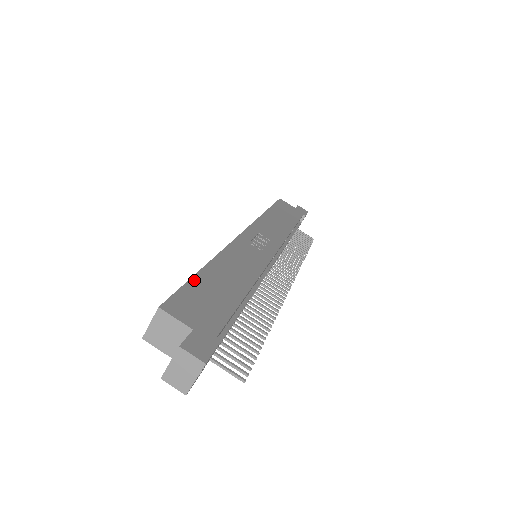
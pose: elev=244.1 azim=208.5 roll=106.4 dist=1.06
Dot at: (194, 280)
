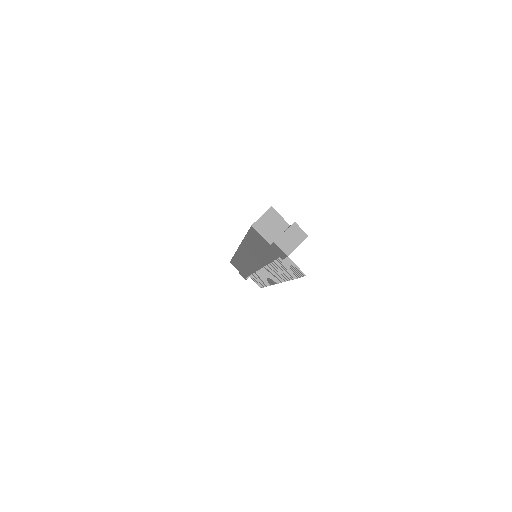
Dot at: occluded
